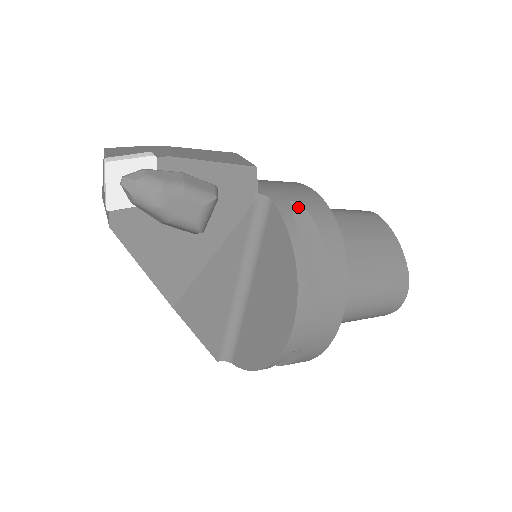
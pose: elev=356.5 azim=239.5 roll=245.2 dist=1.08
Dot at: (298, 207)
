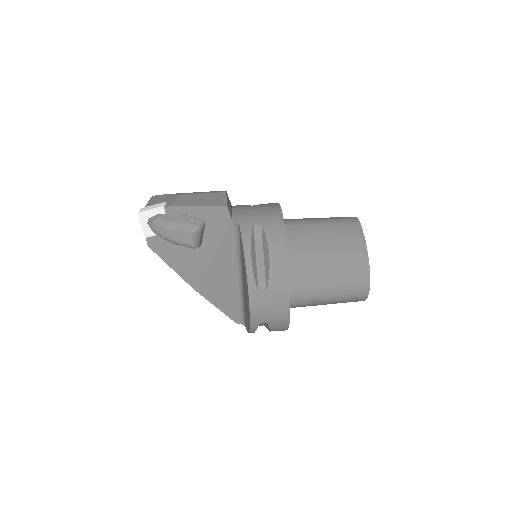
Dot at: (260, 229)
